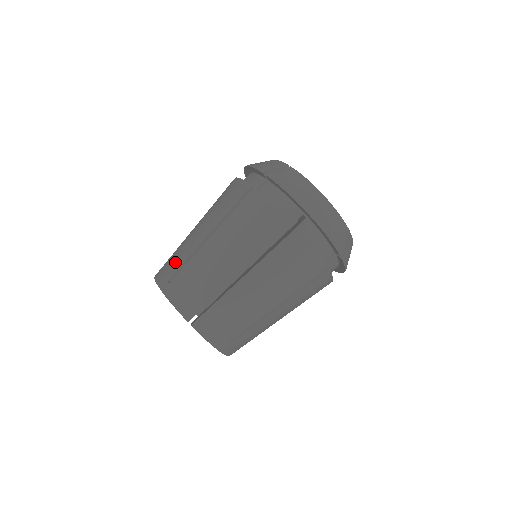
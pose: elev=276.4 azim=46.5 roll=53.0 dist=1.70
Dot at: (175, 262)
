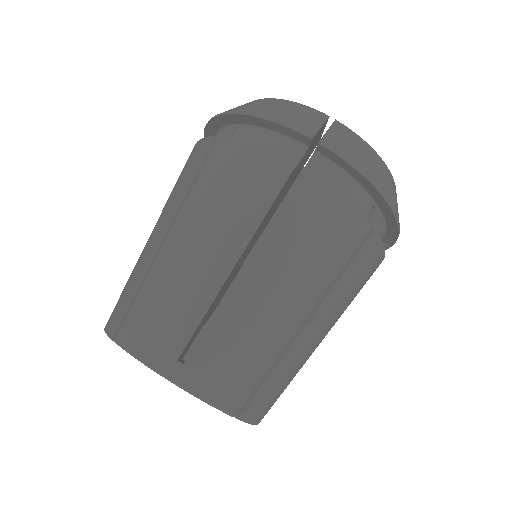
Dot at: (176, 320)
